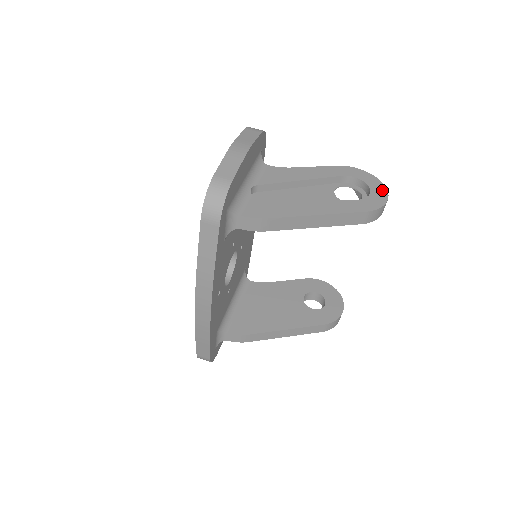
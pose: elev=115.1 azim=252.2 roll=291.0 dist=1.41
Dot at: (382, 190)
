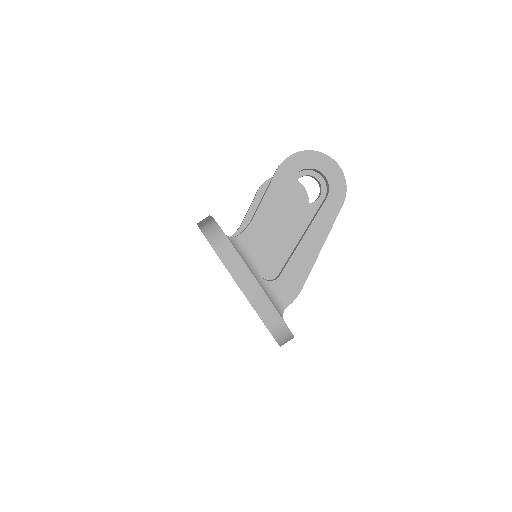
Dot at: (330, 164)
